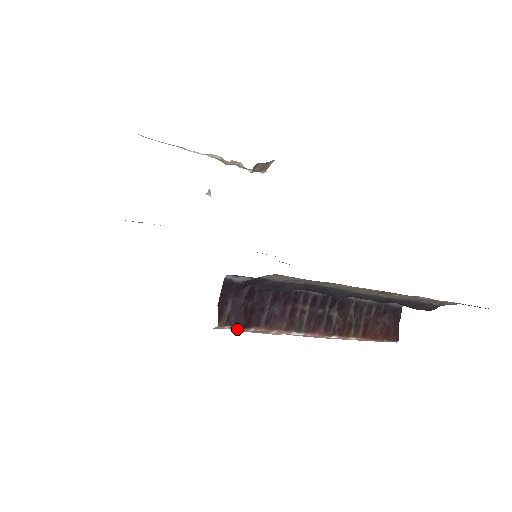
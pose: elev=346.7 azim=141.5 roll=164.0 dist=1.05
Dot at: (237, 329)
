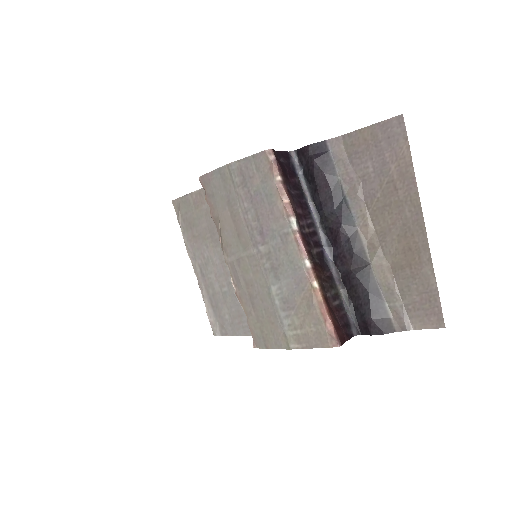
Dot at: (275, 166)
